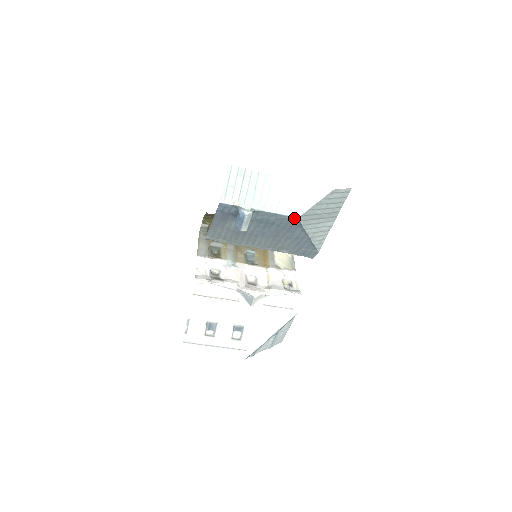
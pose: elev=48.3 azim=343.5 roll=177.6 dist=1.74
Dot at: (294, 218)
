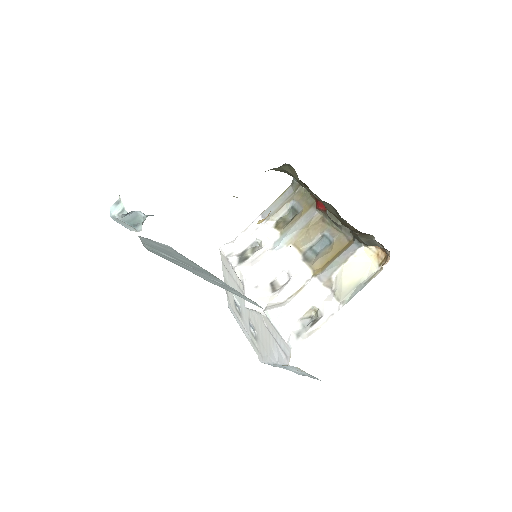
Dot at: occluded
